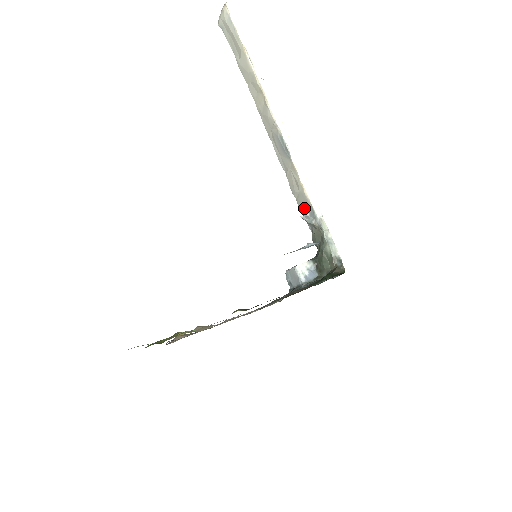
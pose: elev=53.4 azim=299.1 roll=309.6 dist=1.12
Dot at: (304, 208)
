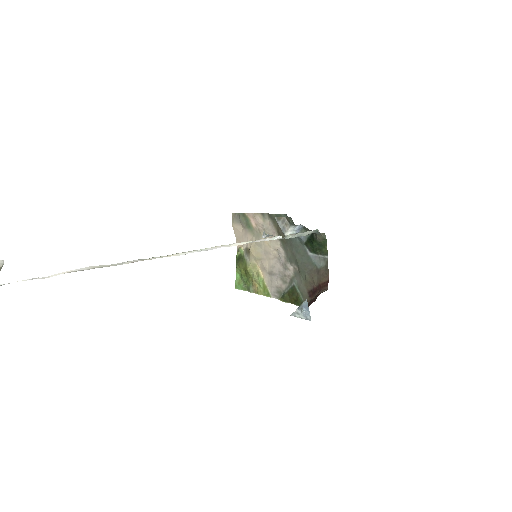
Dot at: occluded
